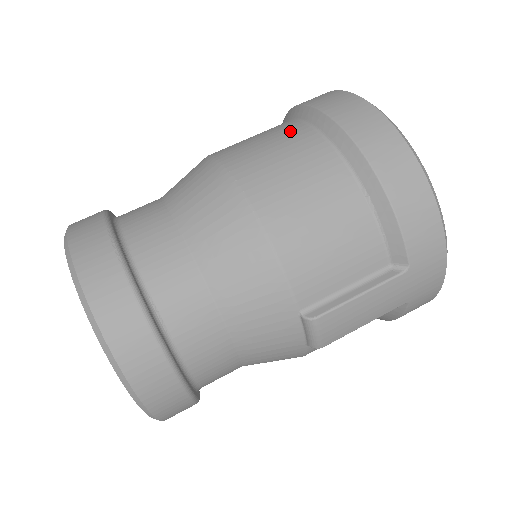
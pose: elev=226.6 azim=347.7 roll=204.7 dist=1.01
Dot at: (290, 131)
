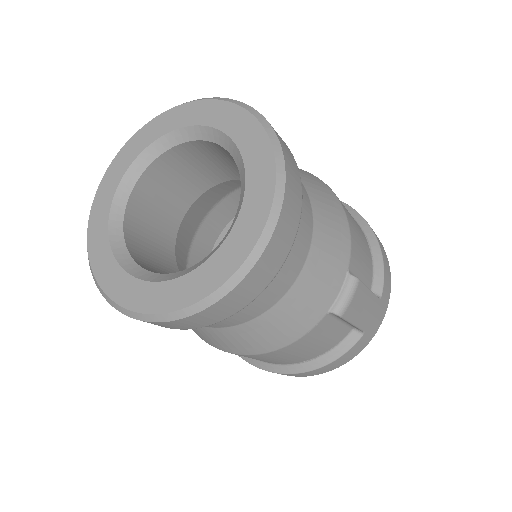
Dot at: occluded
